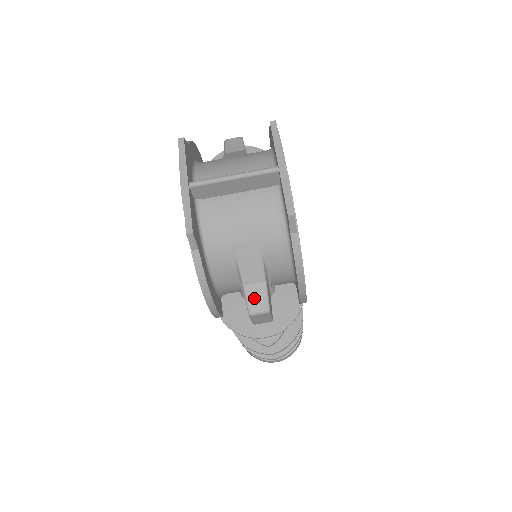
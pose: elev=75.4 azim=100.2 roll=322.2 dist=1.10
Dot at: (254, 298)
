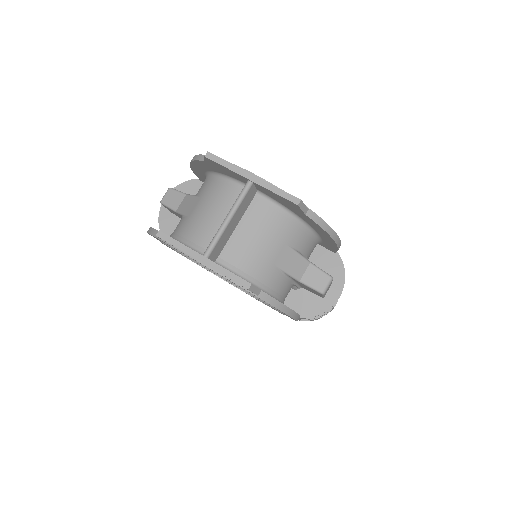
Dot at: (315, 281)
